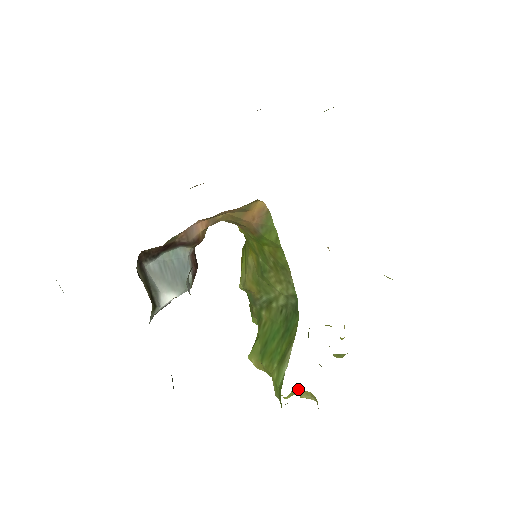
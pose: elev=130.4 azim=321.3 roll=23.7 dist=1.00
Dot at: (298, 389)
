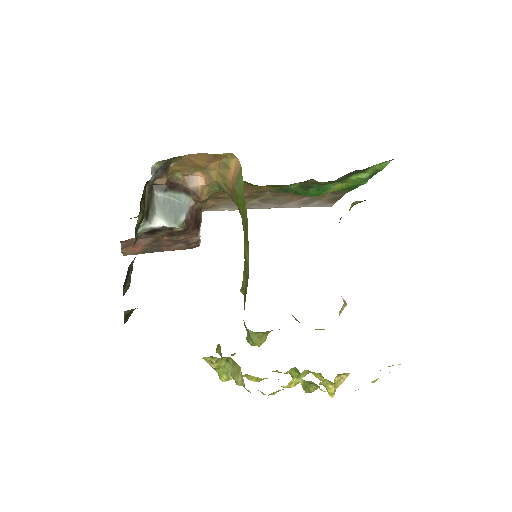
Dot at: (233, 364)
